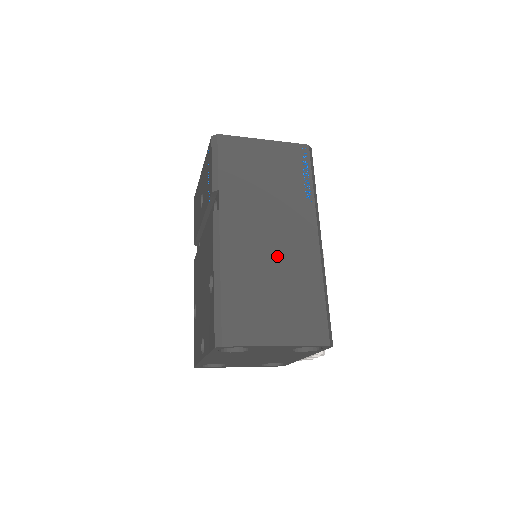
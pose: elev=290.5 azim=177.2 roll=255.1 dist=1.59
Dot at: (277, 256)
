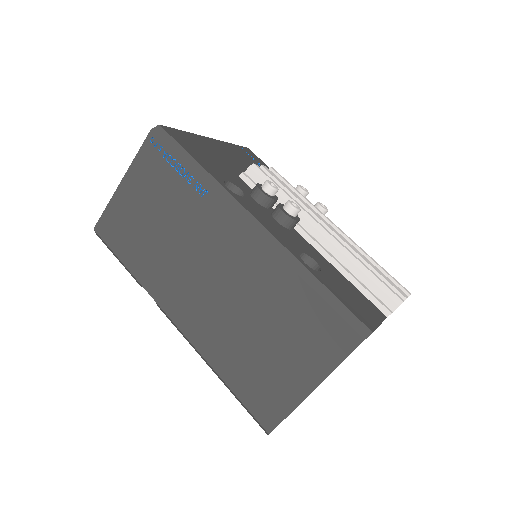
Dot at: (232, 293)
